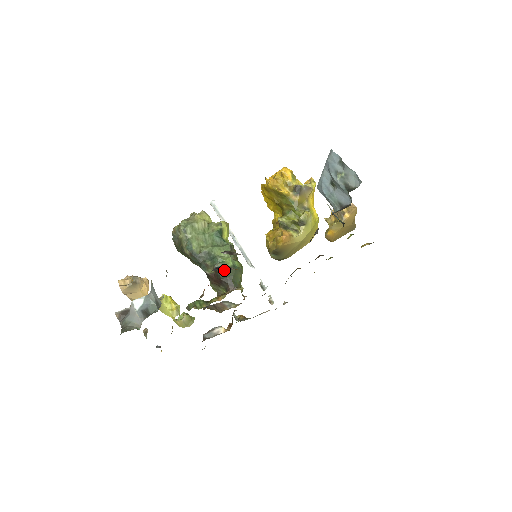
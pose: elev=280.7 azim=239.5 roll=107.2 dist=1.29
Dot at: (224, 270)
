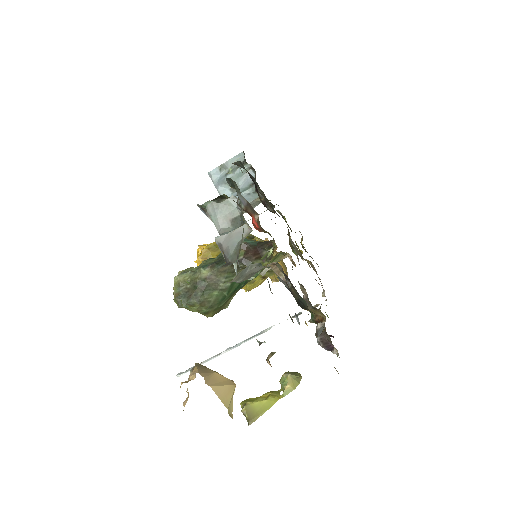
Dot at: (248, 240)
